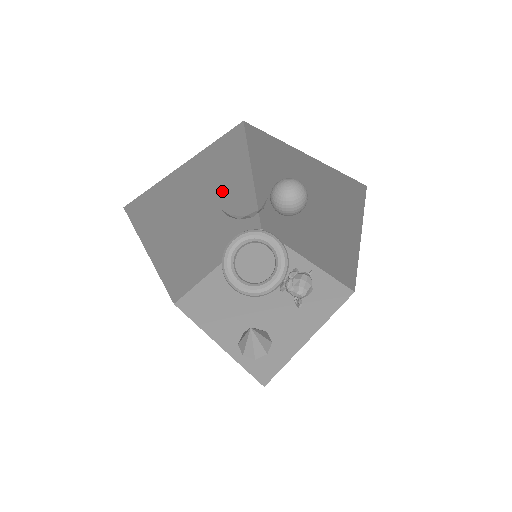
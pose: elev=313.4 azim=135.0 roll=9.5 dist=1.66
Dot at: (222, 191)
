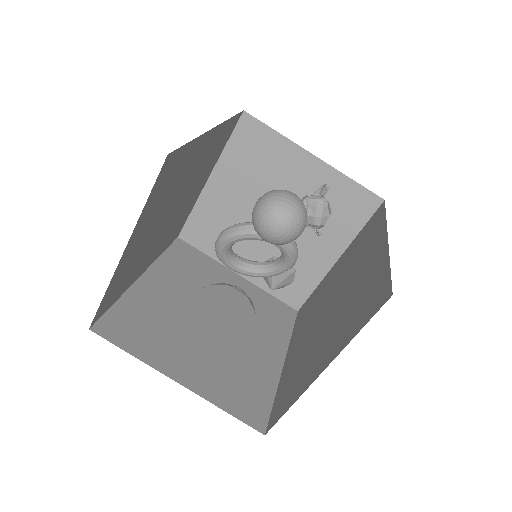
Dot at: (179, 185)
